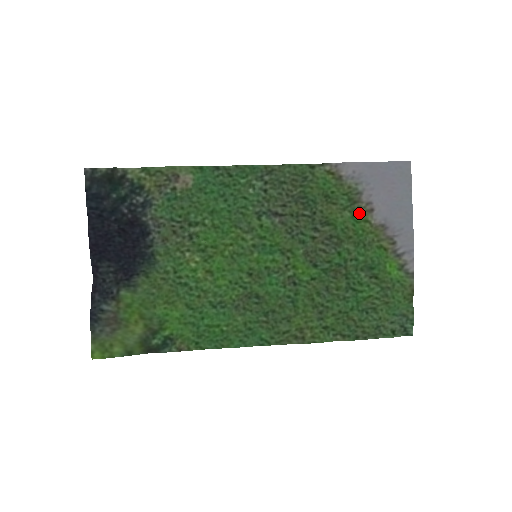
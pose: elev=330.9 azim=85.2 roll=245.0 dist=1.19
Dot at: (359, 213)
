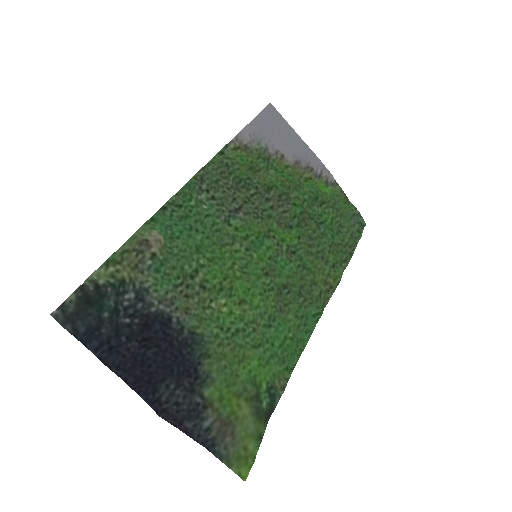
Dot at: (277, 165)
